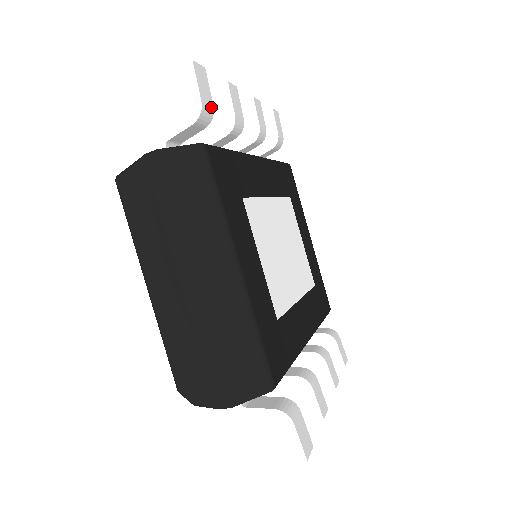
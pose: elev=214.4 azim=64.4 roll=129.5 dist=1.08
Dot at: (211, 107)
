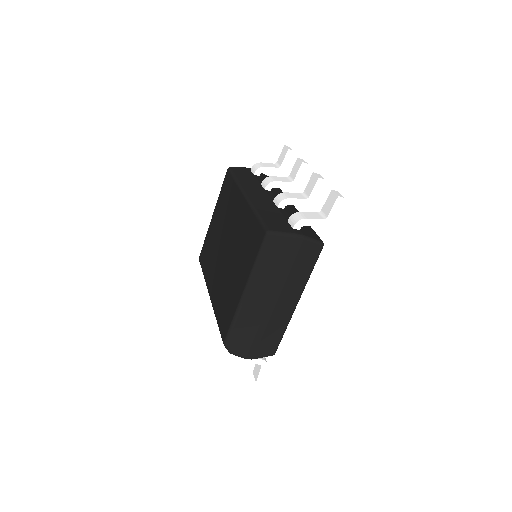
Dot at: occluded
